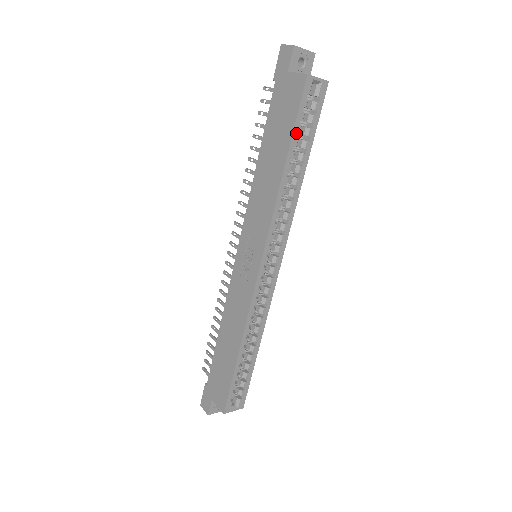
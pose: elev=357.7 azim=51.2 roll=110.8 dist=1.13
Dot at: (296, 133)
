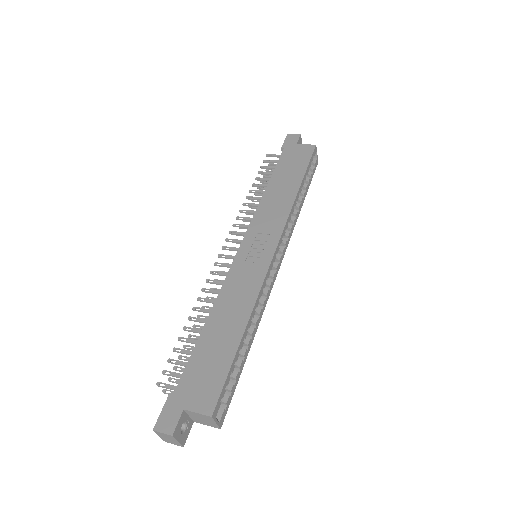
Dot at: (307, 172)
